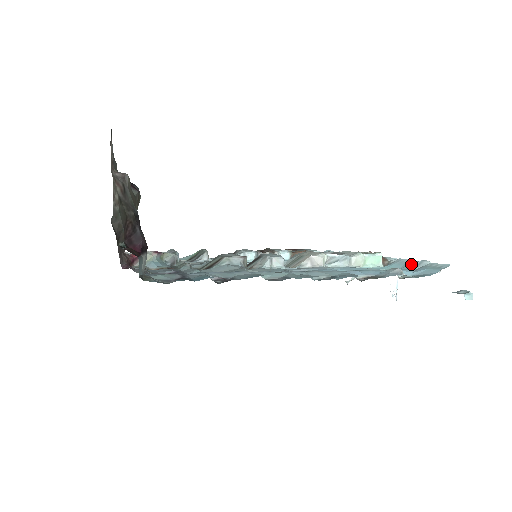
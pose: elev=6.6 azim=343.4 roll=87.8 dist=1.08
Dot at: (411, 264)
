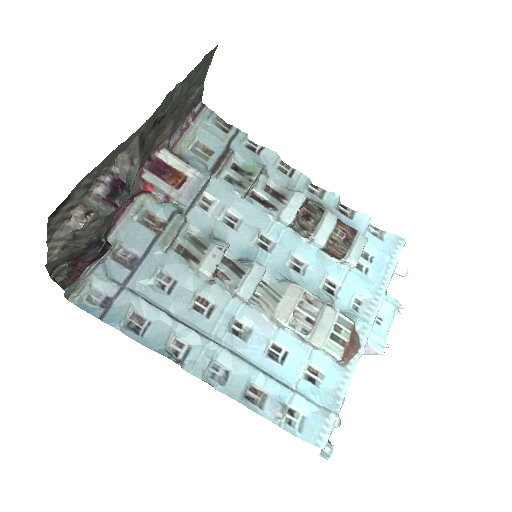
Dot at: (329, 401)
